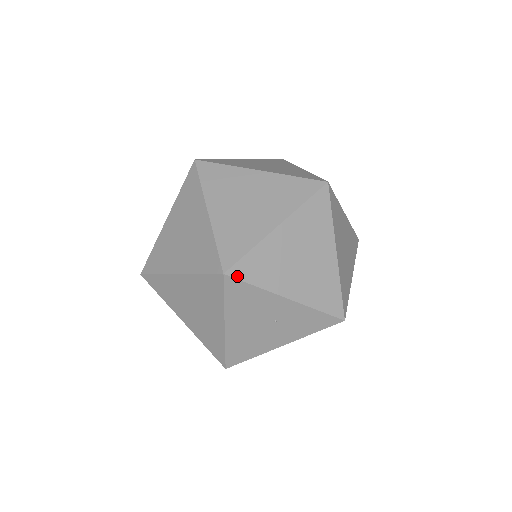
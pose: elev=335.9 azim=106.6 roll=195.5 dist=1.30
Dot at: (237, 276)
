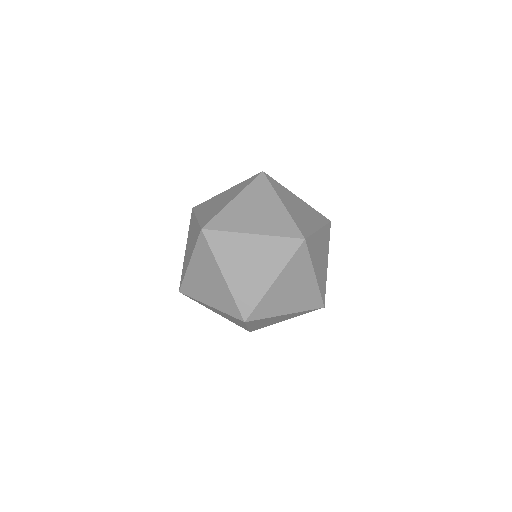
Dot at: (253, 319)
